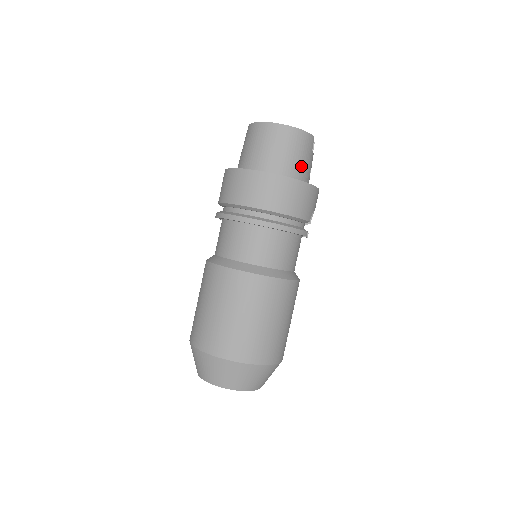
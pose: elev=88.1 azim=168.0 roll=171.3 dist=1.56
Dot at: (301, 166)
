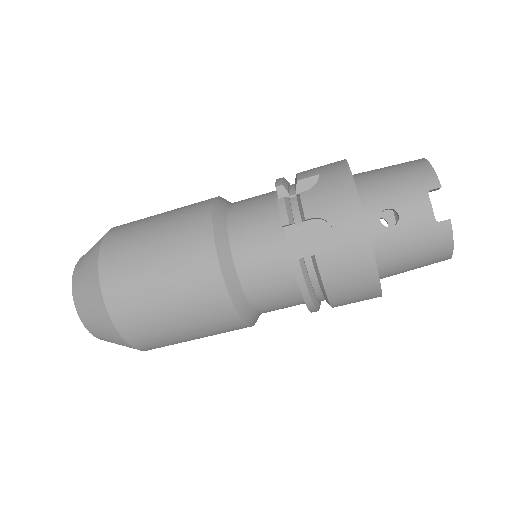
Dot at: occluded
